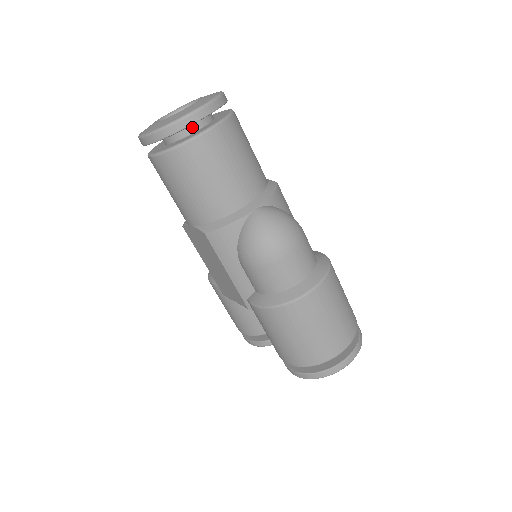
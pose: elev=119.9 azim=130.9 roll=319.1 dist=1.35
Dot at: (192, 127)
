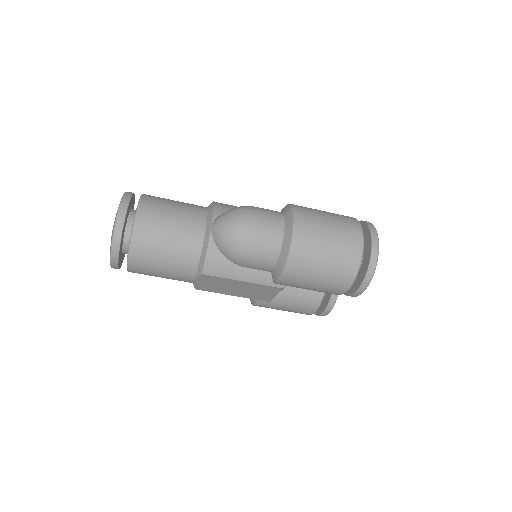
Dot at: (129, 227)
